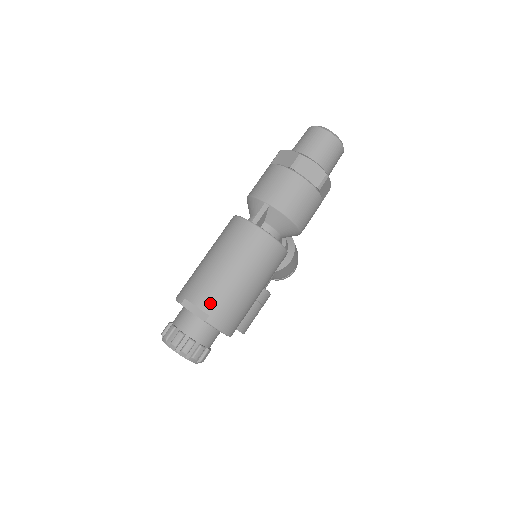
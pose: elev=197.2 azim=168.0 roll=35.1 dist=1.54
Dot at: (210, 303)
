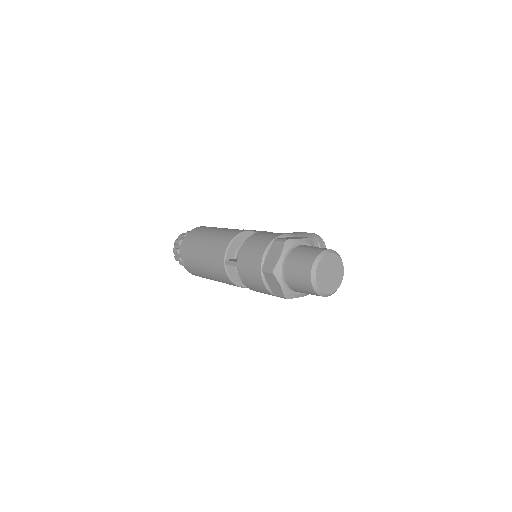
Dot at: (187, 262)
